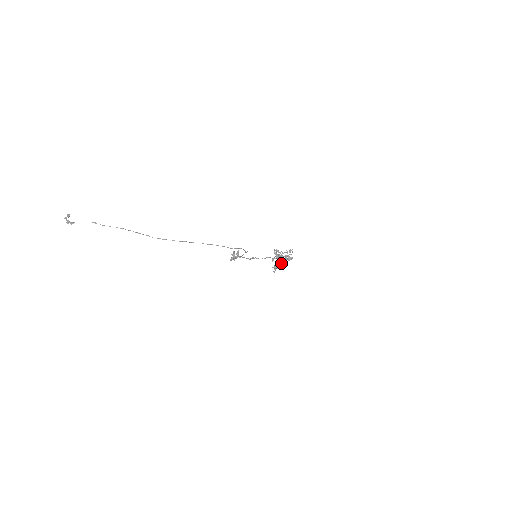
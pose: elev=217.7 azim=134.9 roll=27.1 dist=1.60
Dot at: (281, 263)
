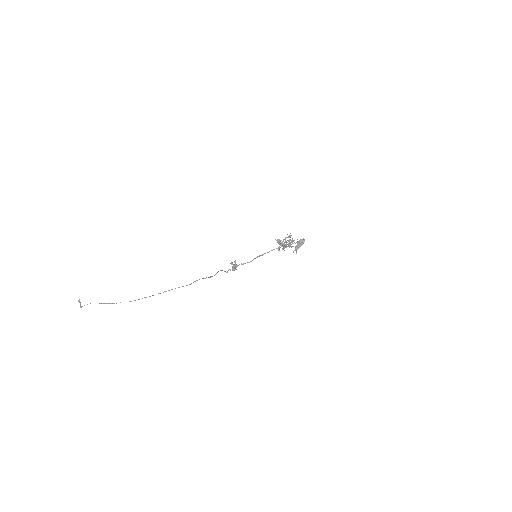
Dot at: (300, 242)
